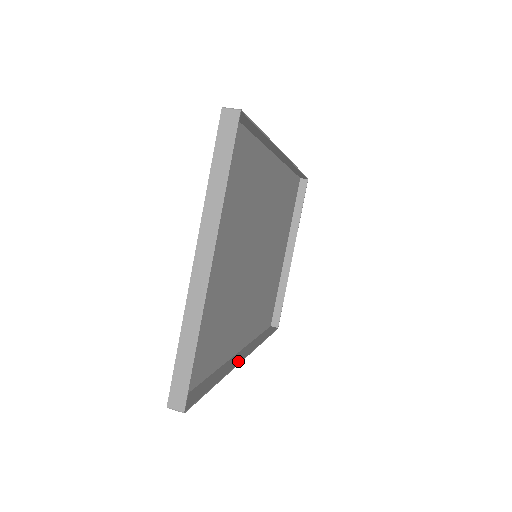
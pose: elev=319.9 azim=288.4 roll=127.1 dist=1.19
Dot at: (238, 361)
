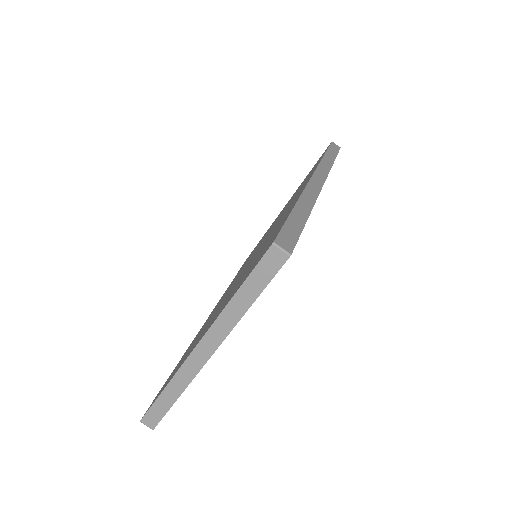
Dot at: occluded
